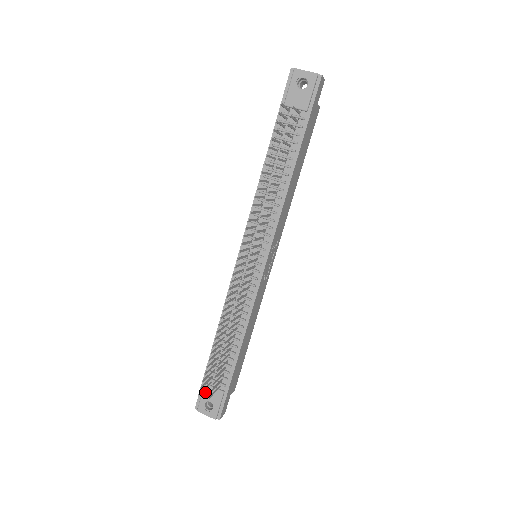
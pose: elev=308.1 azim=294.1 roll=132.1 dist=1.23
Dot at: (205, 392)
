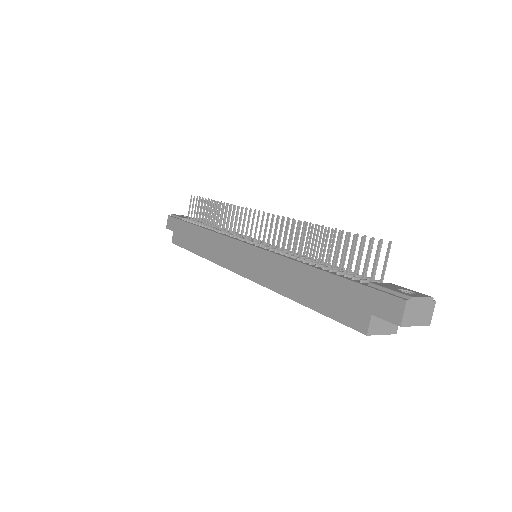
Dot at: (382, 285)
